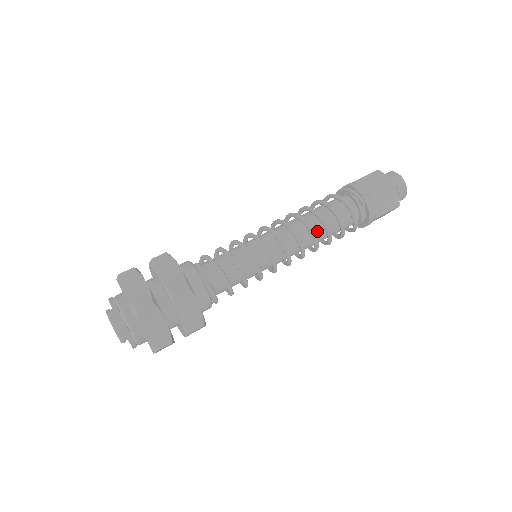
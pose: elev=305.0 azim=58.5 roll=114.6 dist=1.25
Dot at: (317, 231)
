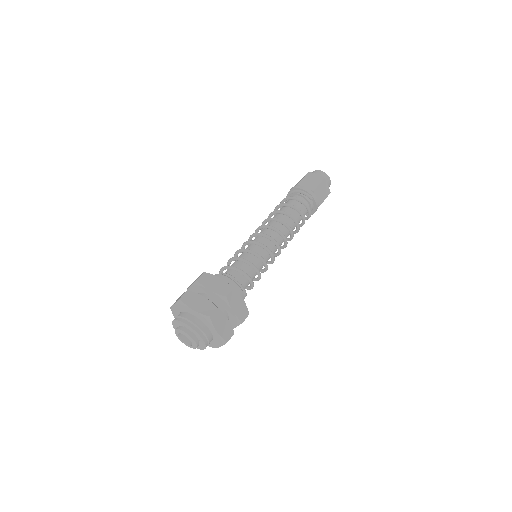
Dot at: (290, 226)
